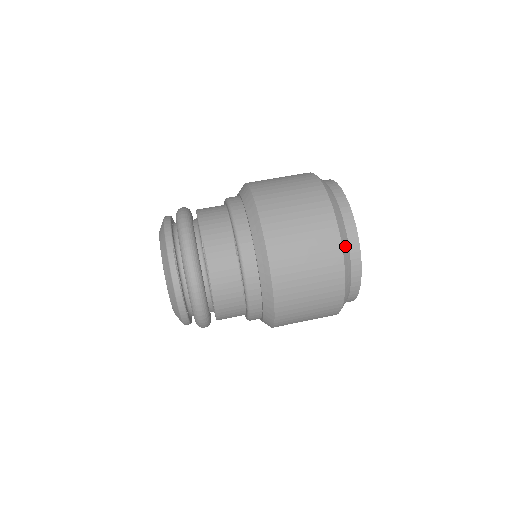
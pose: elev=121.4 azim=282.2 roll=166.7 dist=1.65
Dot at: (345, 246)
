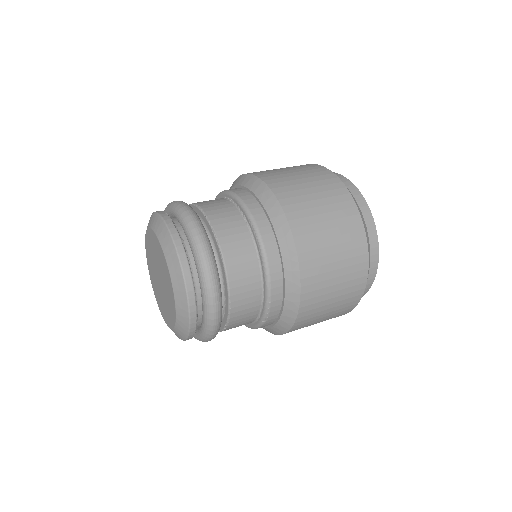
Dot at: occluded
